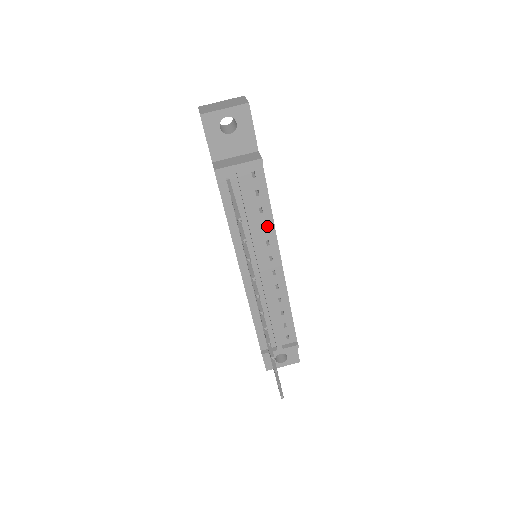
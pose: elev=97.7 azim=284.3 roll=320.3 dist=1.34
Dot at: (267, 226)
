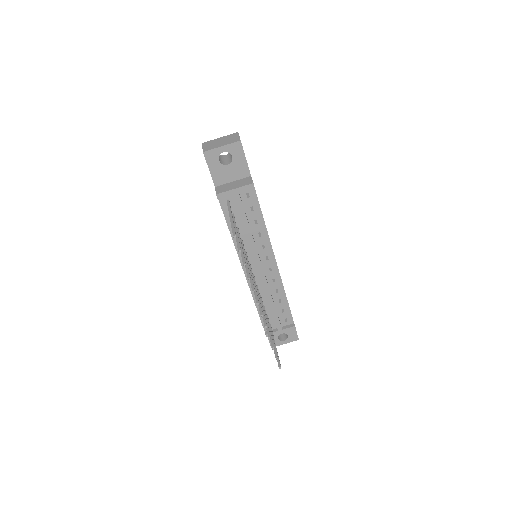
Dot at: (262, 234)
